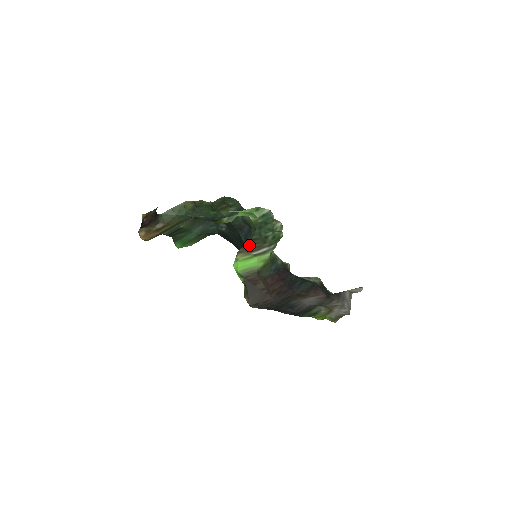
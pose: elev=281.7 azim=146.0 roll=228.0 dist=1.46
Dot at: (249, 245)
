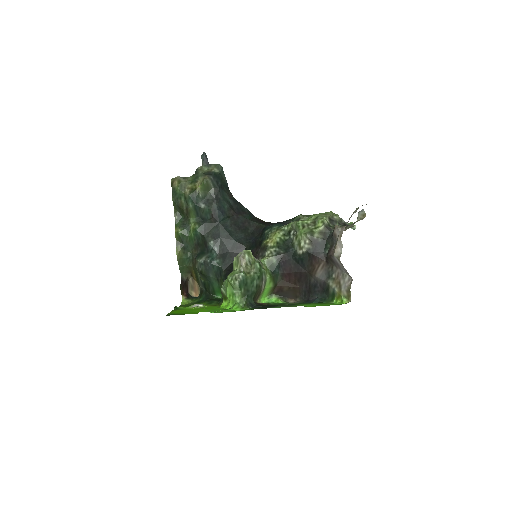
Dot at: (256, 298)
